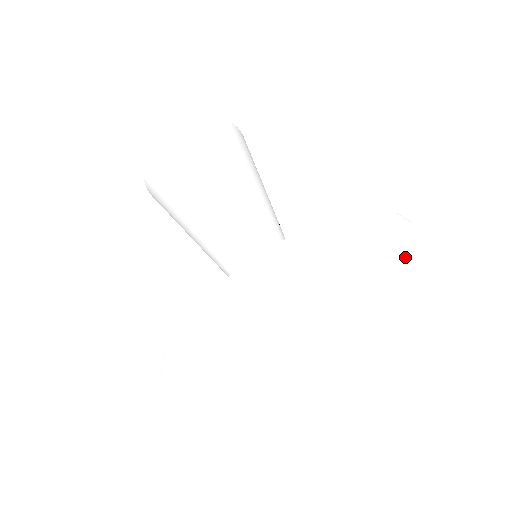
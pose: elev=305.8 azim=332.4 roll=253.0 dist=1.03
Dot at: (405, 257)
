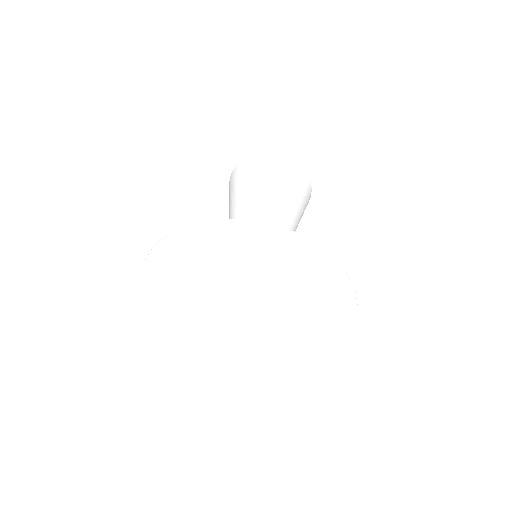
Dot at: (323, 344)
